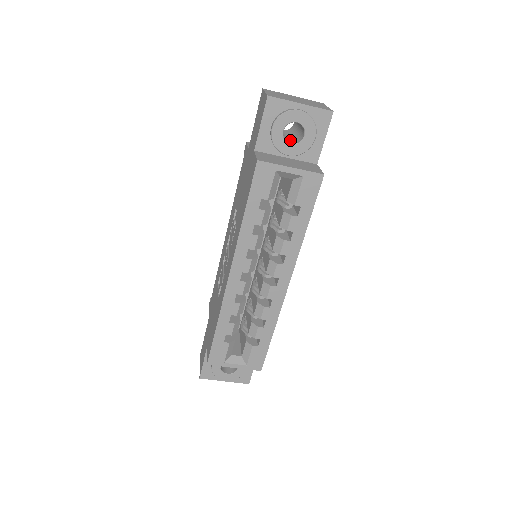
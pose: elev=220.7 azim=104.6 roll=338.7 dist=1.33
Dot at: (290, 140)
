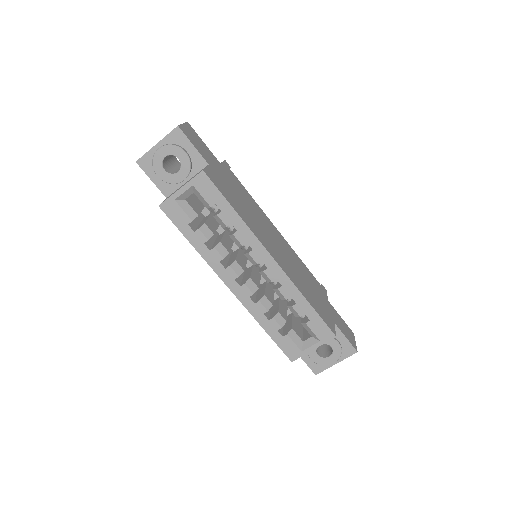
Dot at: occluded
